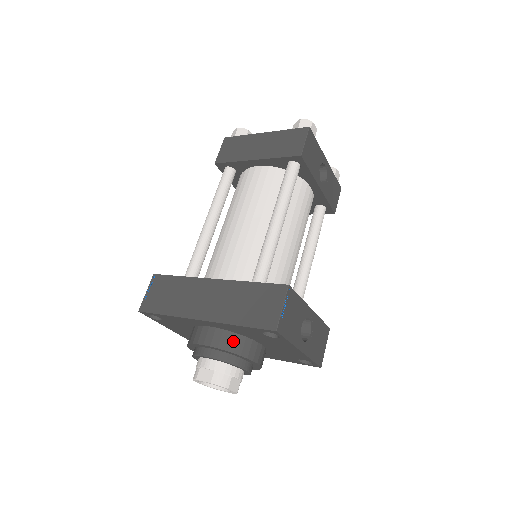
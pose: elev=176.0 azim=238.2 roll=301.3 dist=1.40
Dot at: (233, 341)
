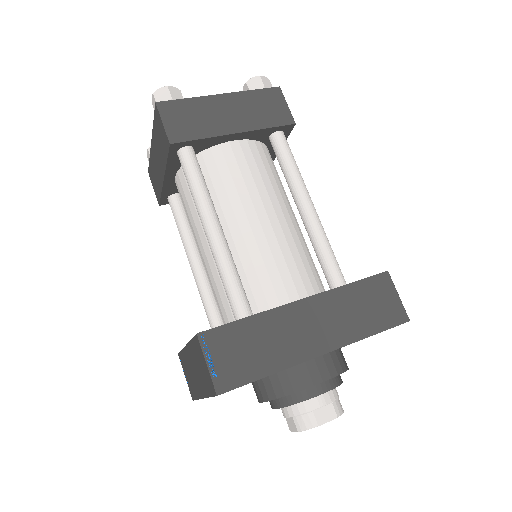
Dot at: (340, 358)
